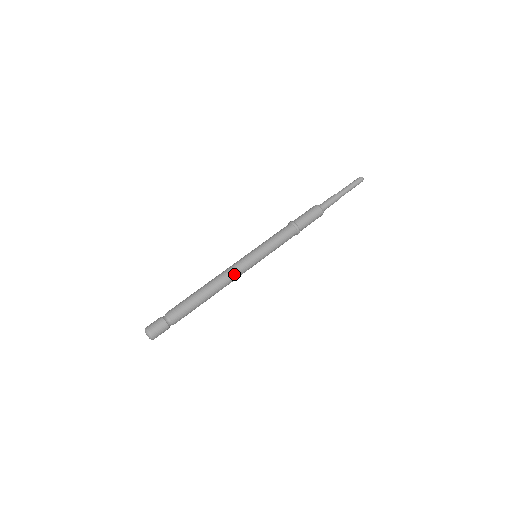
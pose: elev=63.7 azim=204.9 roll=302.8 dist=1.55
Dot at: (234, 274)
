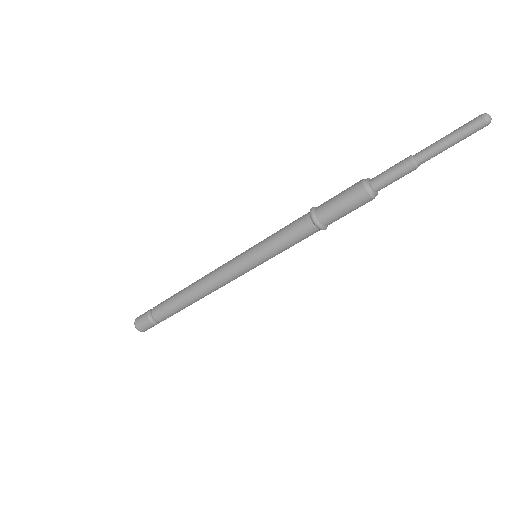
Dot at: (223, 283)
